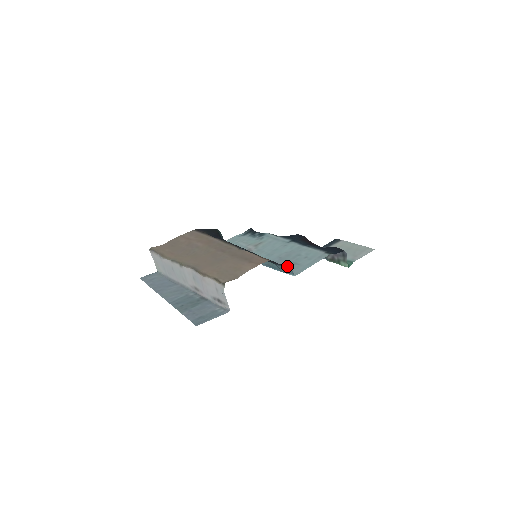
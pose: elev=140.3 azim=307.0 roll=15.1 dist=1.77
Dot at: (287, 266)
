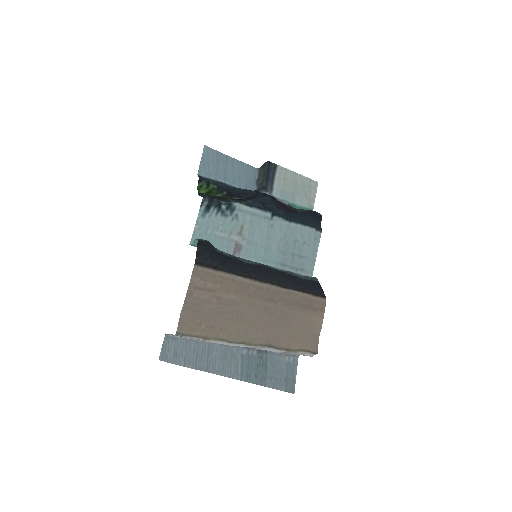
Dot at: (297, 264)
